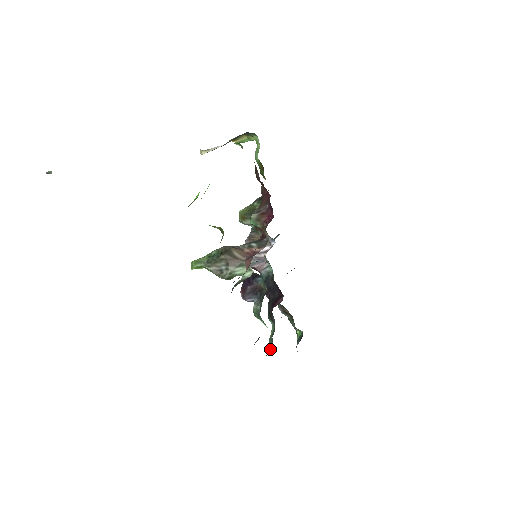
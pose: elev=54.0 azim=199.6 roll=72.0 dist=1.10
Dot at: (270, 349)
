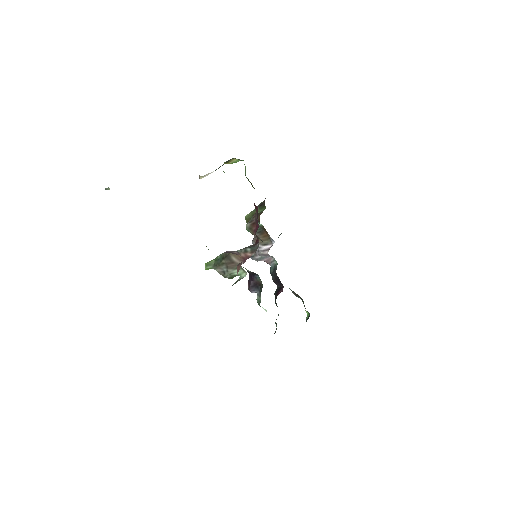
Dot at: occluded
